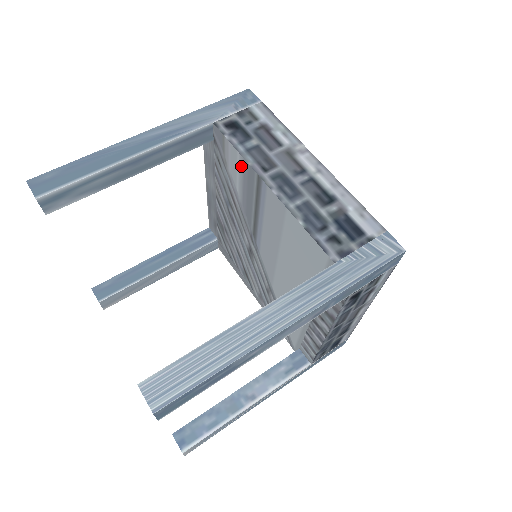
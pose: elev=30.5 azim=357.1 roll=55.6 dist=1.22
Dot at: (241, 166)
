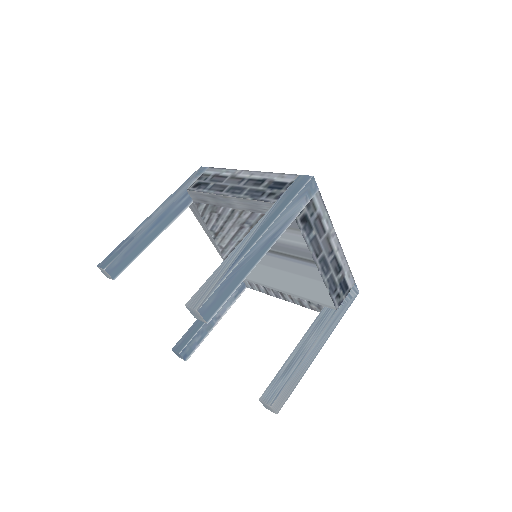
Dot at: (300, 246)
